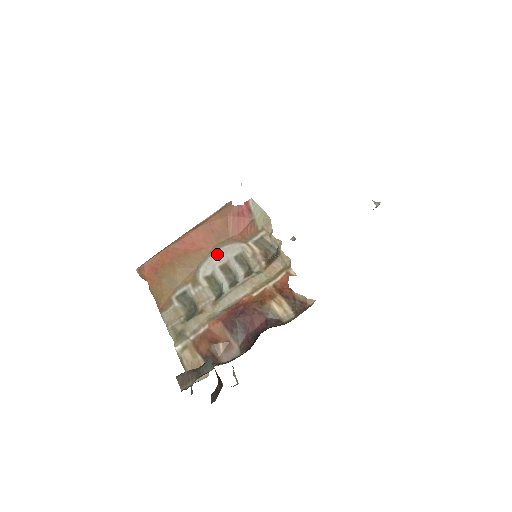
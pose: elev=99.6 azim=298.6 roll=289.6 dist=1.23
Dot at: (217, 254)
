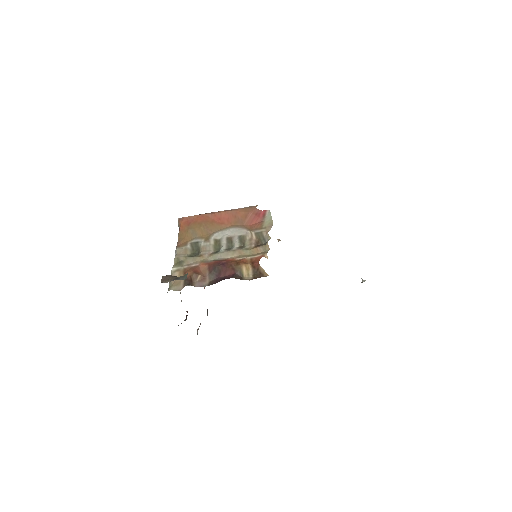
Dot at: (230, 230)
